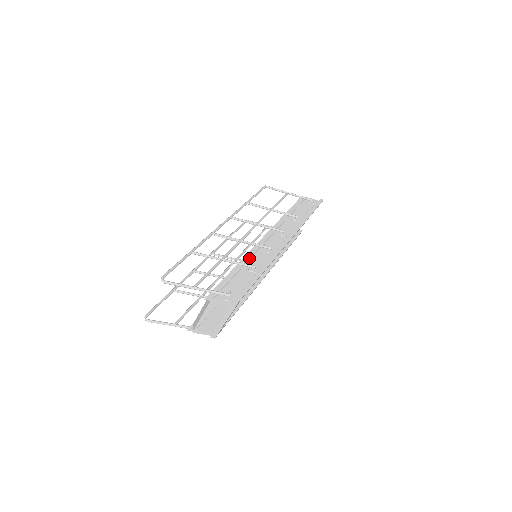
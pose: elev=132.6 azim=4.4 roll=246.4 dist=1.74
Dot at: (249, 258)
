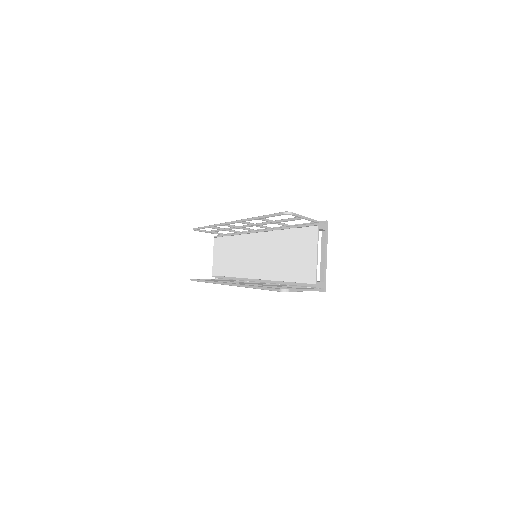
Dot at: occluded
